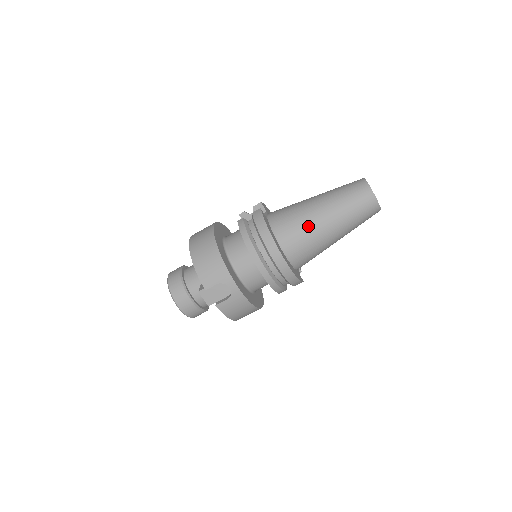
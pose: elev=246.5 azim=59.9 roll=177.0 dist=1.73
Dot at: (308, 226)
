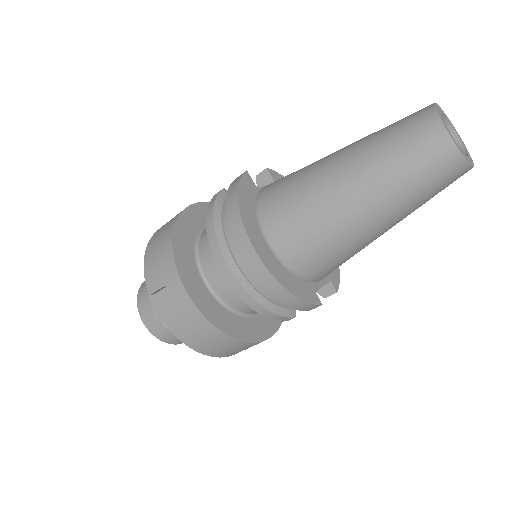
Dot at: (310, 195)
